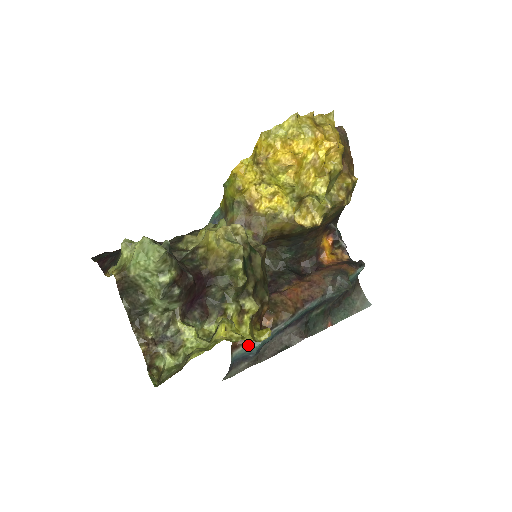
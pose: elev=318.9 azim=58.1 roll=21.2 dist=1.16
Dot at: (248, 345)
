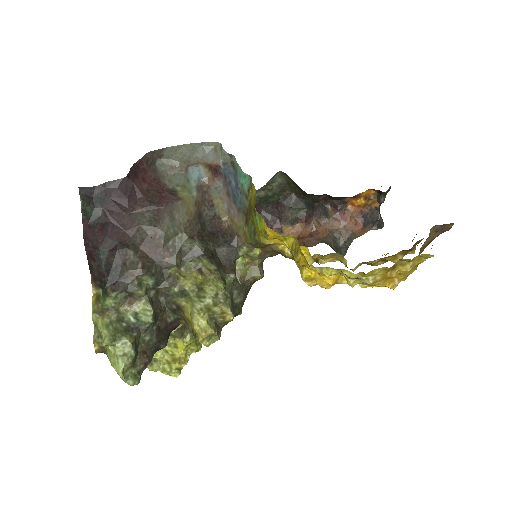
Dot at: occluded
